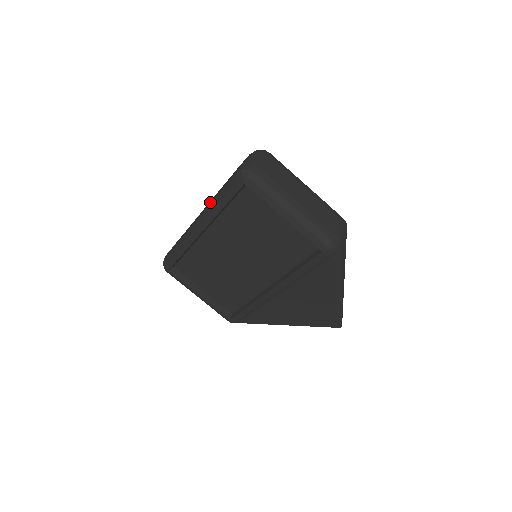
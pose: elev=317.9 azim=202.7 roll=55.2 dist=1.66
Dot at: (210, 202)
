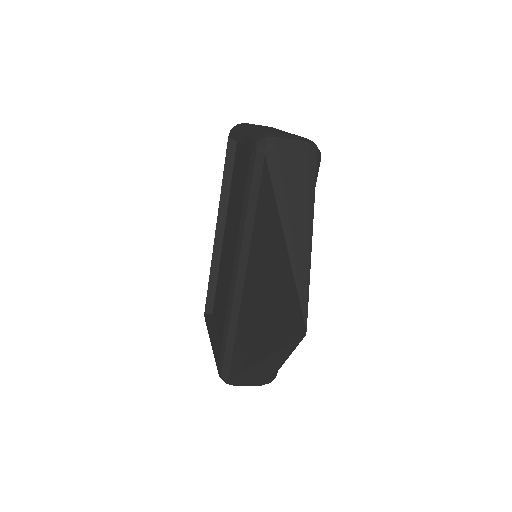
Dot at: occluded
